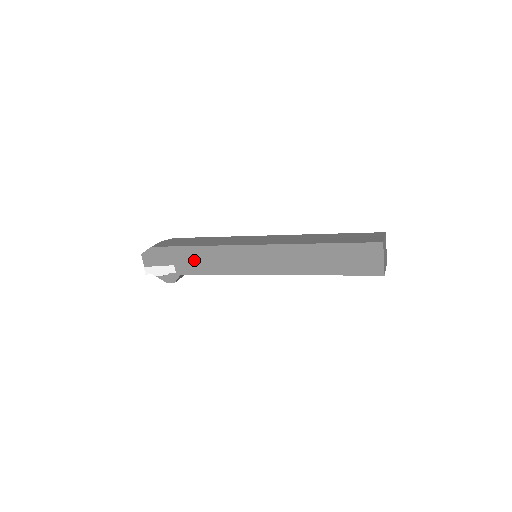
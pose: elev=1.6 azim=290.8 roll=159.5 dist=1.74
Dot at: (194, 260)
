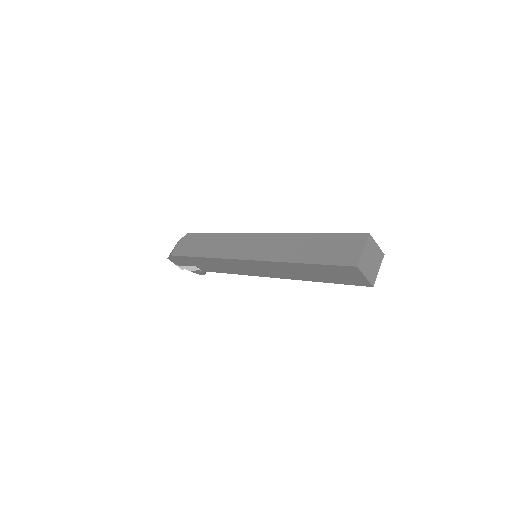
Dot at: (207, 265)
